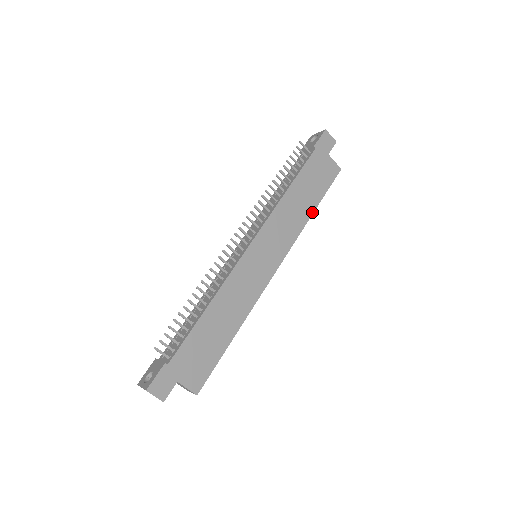
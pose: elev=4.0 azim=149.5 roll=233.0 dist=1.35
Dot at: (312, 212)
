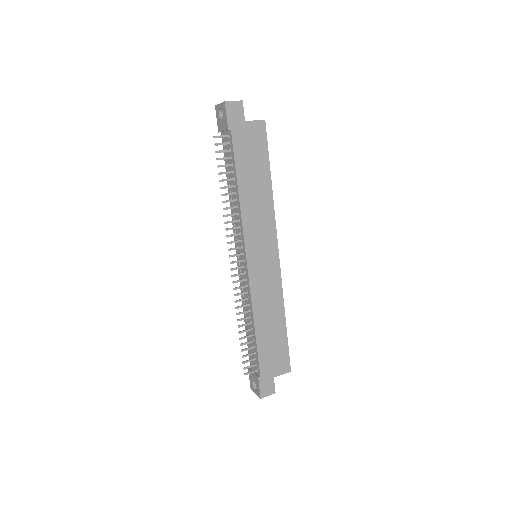
Dot at: (270, 185)
